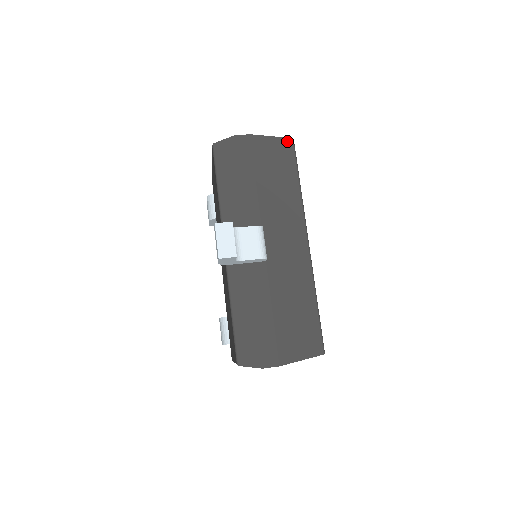
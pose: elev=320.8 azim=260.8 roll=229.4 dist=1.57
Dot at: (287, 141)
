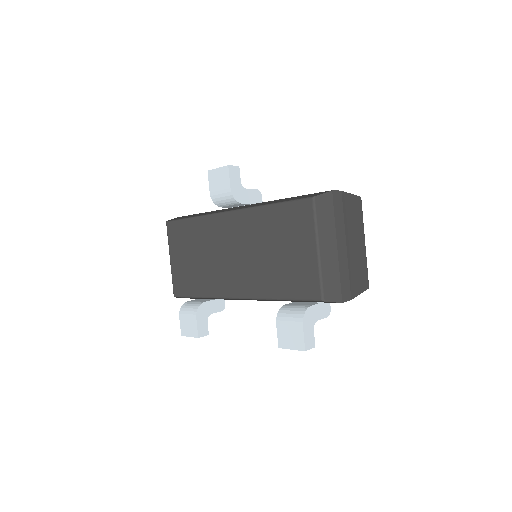
Dot at: occluded
